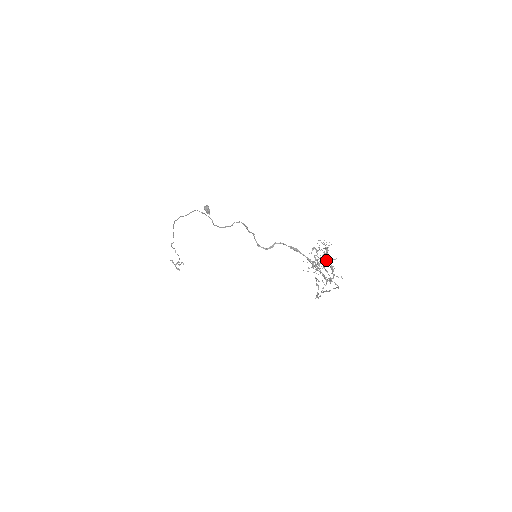
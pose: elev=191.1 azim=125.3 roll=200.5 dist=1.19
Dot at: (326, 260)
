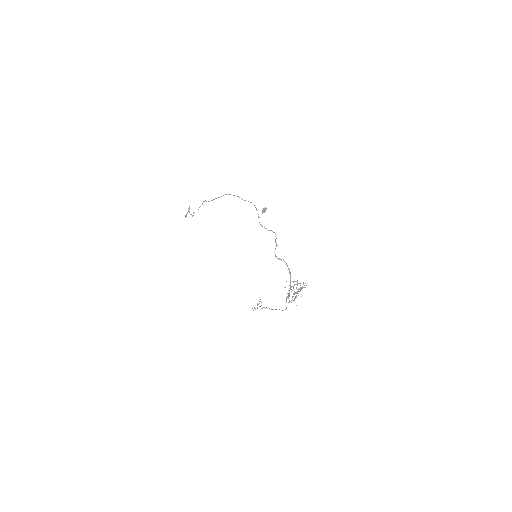
Dot at: occluded
